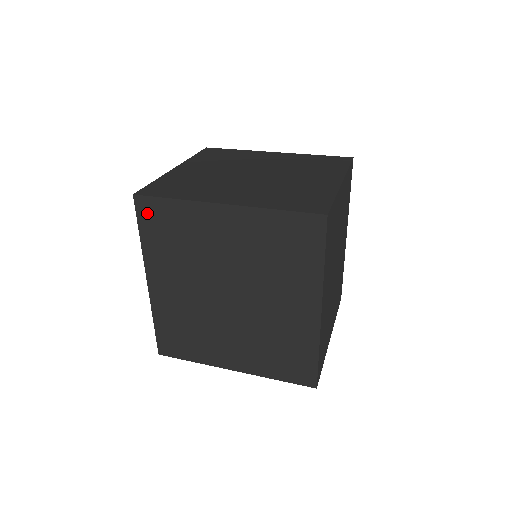
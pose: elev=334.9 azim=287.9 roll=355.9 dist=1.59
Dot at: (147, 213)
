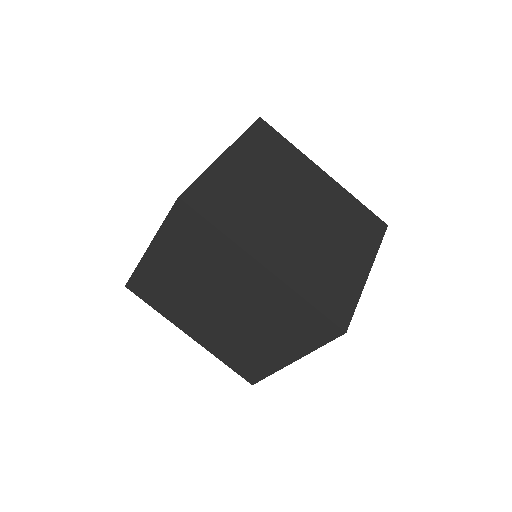
Dot at: (139, 291)
